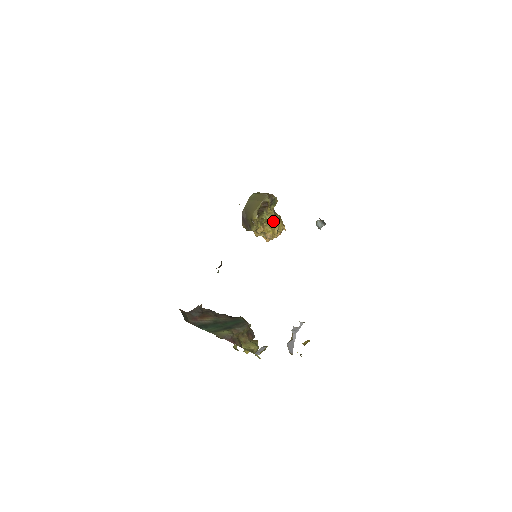
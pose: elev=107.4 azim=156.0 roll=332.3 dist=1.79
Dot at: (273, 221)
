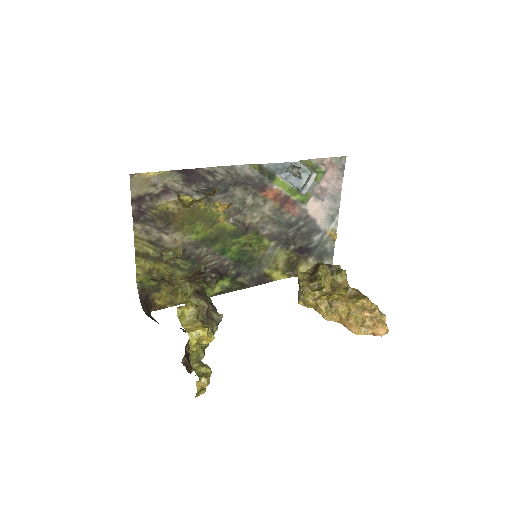
Dot at: (345, 294)
